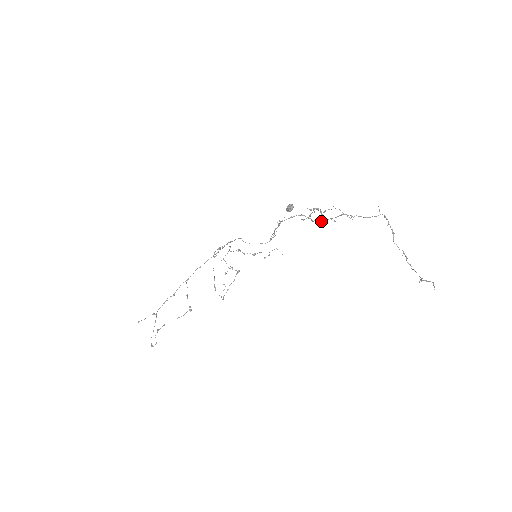
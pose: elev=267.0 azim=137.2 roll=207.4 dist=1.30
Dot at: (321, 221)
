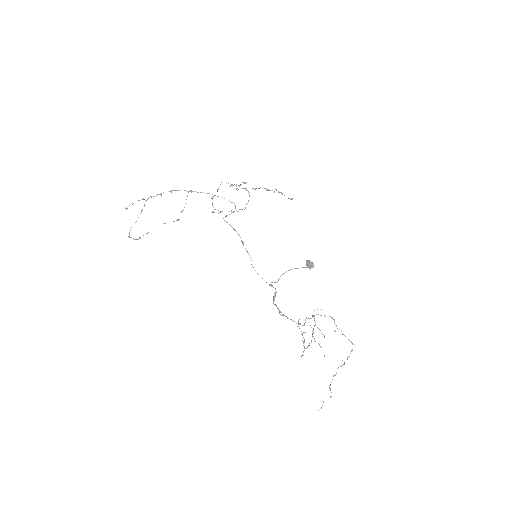
Dot at: (313, 316)
